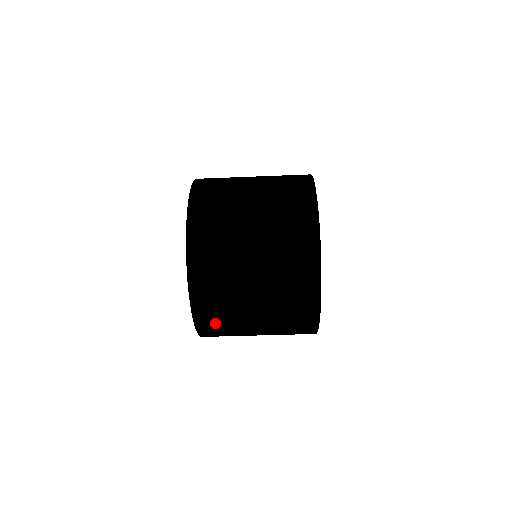
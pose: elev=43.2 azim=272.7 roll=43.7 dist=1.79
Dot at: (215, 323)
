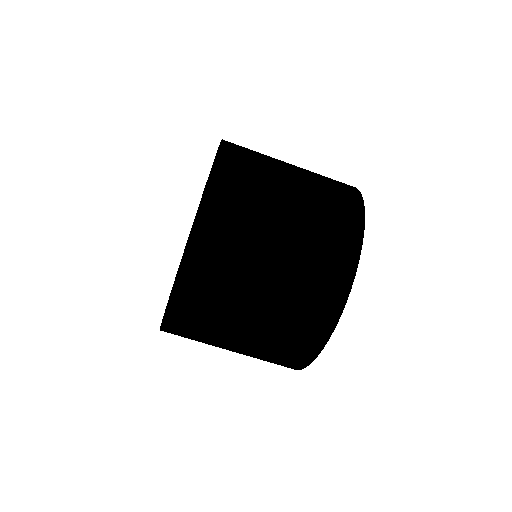
Dot at: (215, 254)
